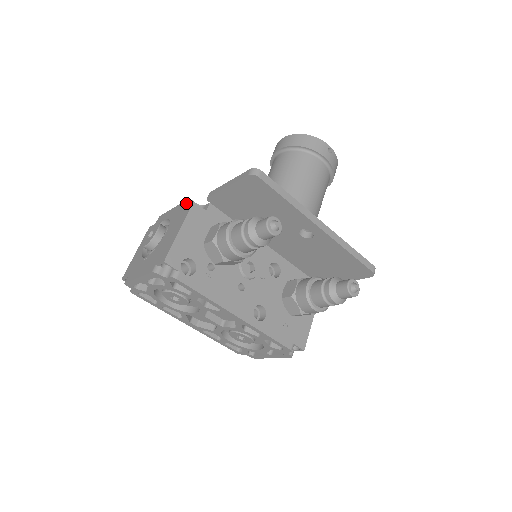
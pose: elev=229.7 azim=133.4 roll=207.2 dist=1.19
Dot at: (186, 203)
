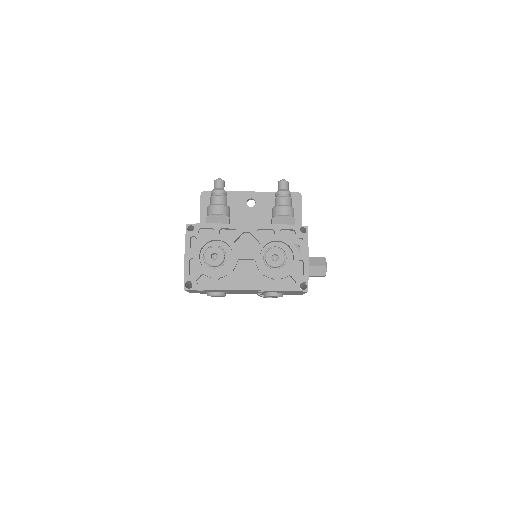
Dot at: occluded
